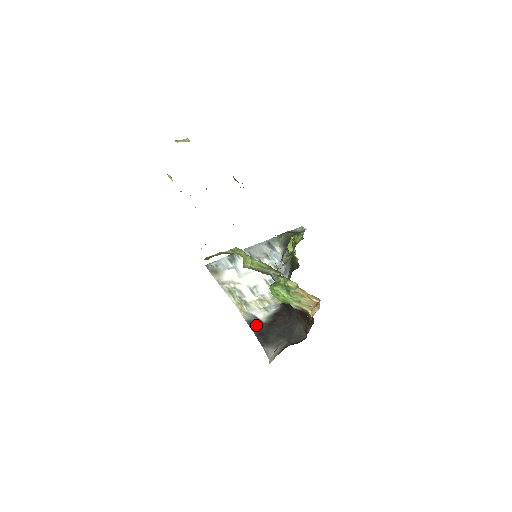
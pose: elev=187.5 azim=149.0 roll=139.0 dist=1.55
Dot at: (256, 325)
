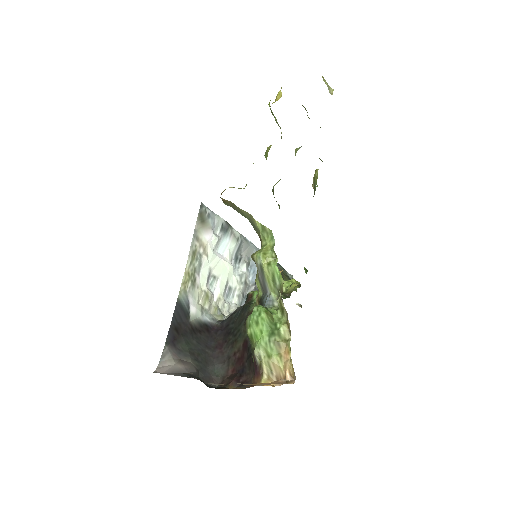
Dot at: (181, 314)
